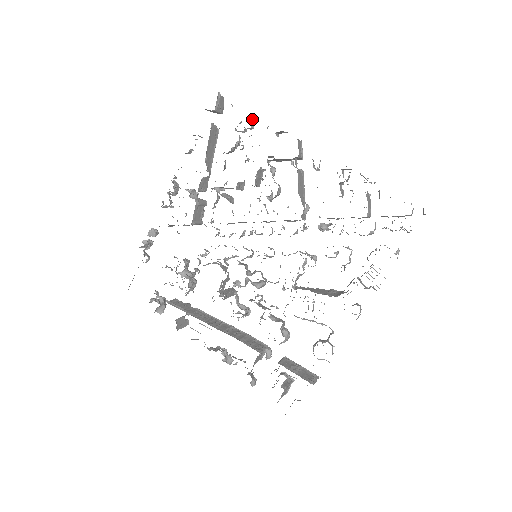
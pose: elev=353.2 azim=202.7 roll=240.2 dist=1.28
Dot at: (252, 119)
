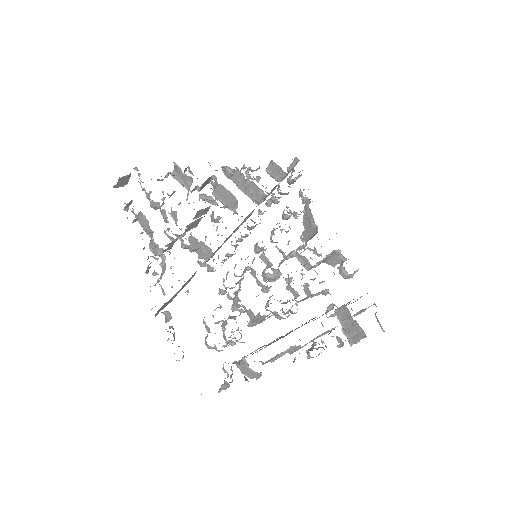
Dot at: occluded
